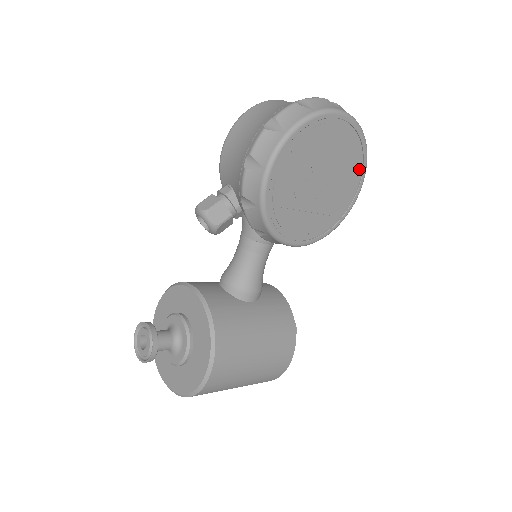
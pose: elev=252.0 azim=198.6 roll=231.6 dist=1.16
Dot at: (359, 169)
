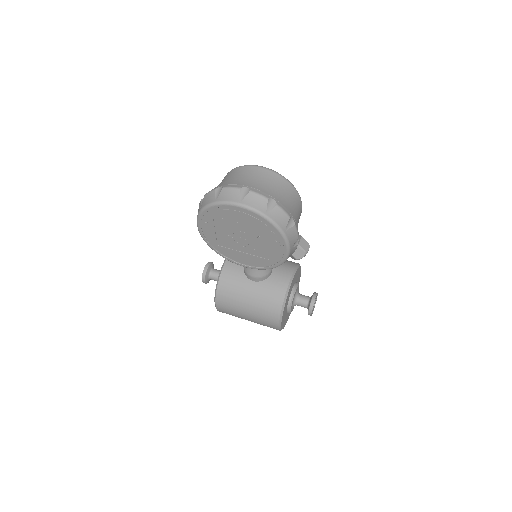
Dot at: (276, 238)
